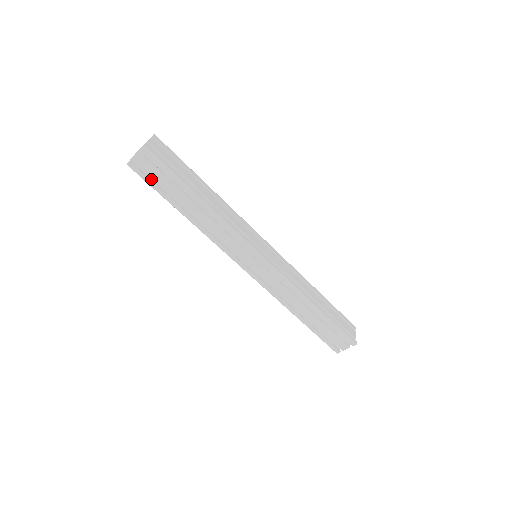
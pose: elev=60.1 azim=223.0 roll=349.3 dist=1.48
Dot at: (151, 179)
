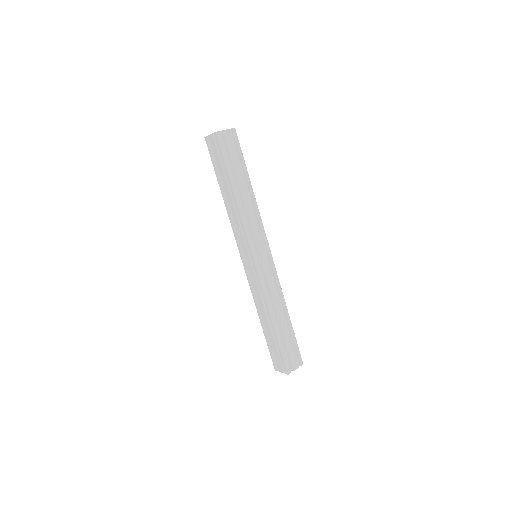
Dot at: (225, 152)
